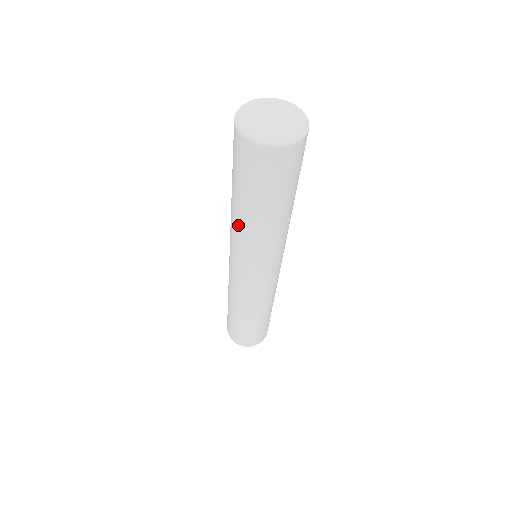
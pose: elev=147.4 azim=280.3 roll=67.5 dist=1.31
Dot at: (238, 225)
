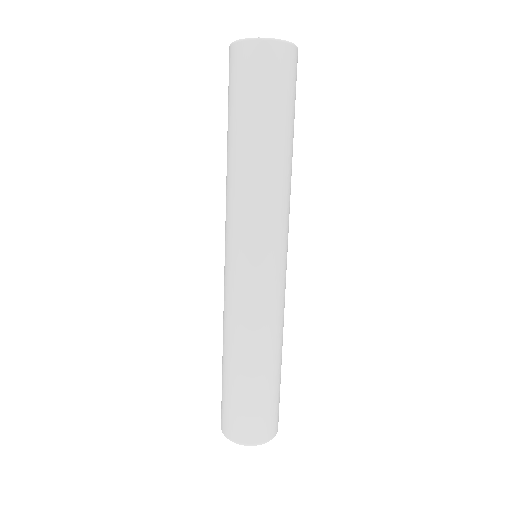
Dot at: (250, 174)
